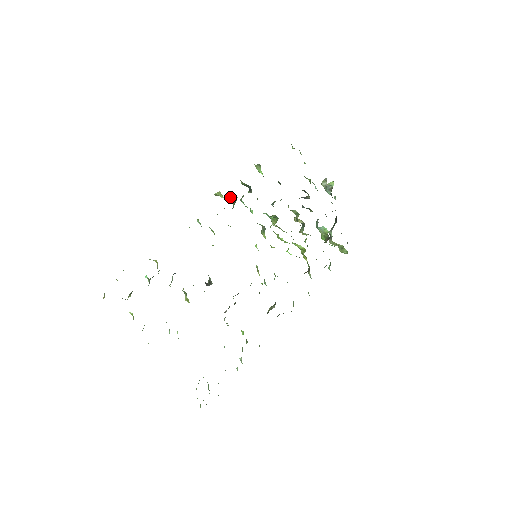
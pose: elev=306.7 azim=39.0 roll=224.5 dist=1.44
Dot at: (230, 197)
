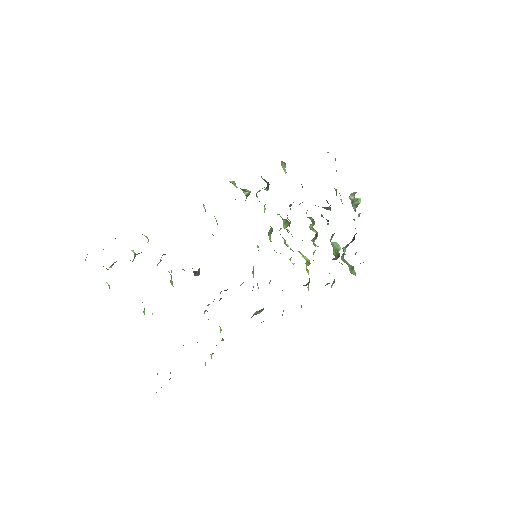
Dot at: (244, 189)
